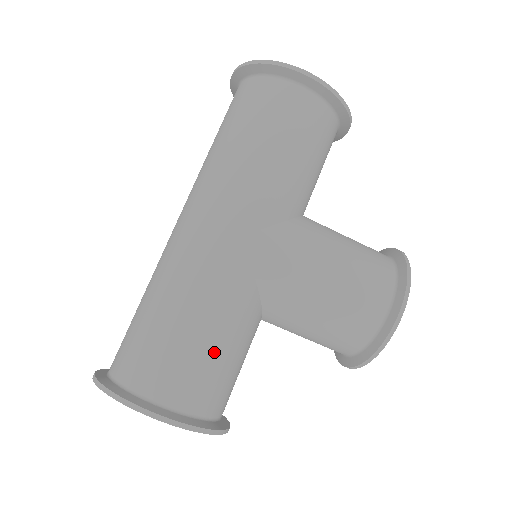
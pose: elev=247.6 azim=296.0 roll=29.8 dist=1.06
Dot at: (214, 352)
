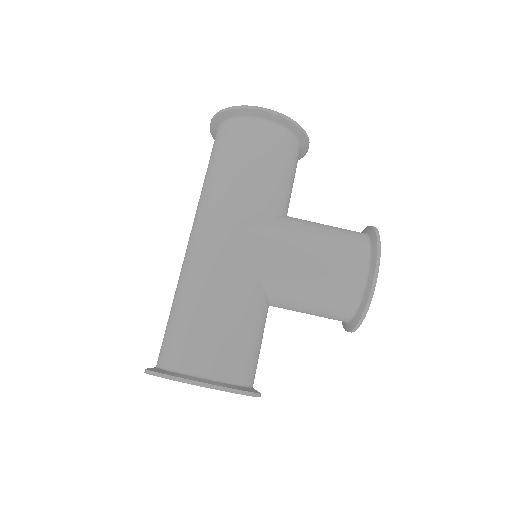
Dot at: (232, 329)
